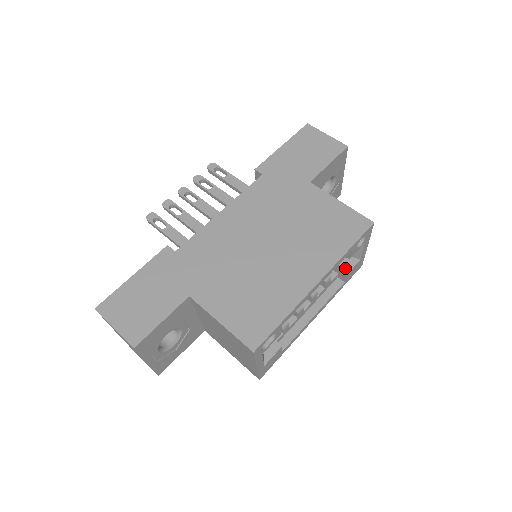
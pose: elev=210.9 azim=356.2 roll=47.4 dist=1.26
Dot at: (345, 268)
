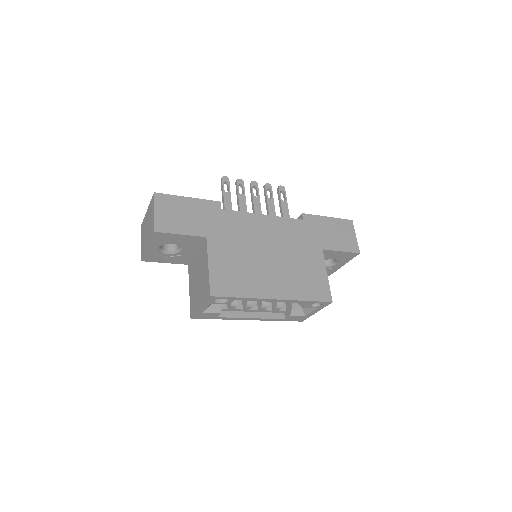
Dot at: (293, 311)
